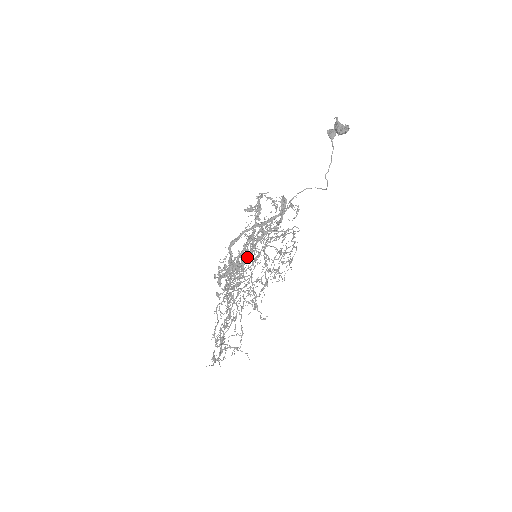
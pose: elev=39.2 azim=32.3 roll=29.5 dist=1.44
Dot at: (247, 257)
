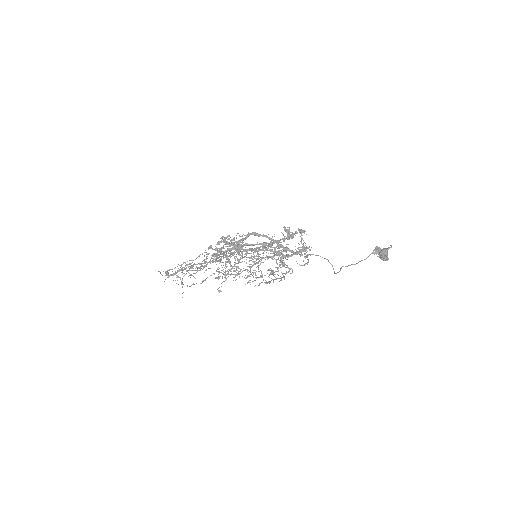
Dot at: (251, 250)
